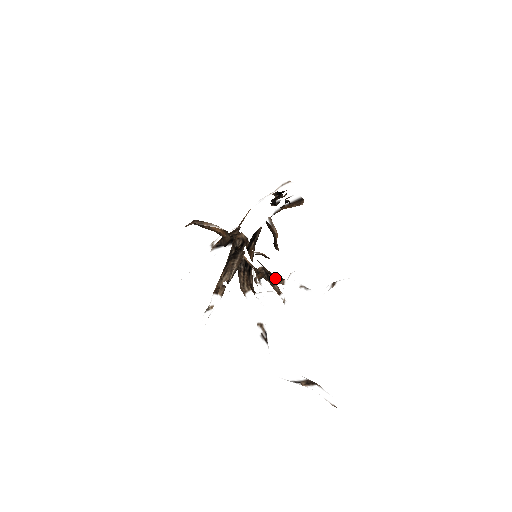
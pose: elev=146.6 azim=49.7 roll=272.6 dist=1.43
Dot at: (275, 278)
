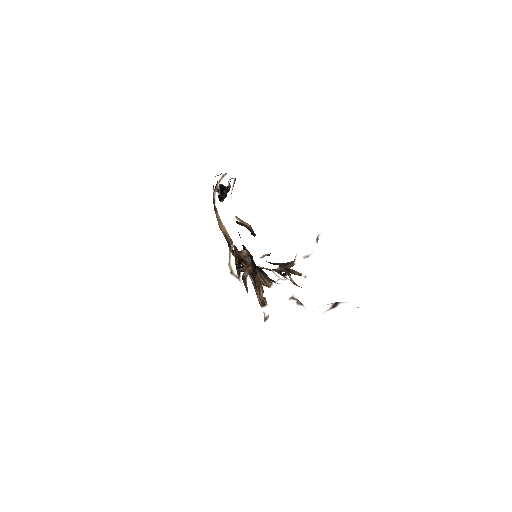
Dot at: (288, 266)
